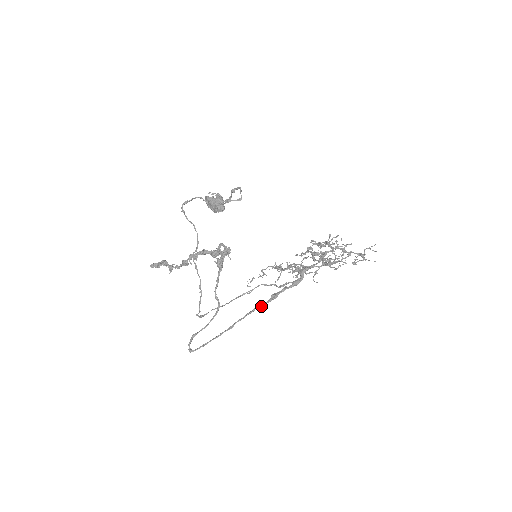
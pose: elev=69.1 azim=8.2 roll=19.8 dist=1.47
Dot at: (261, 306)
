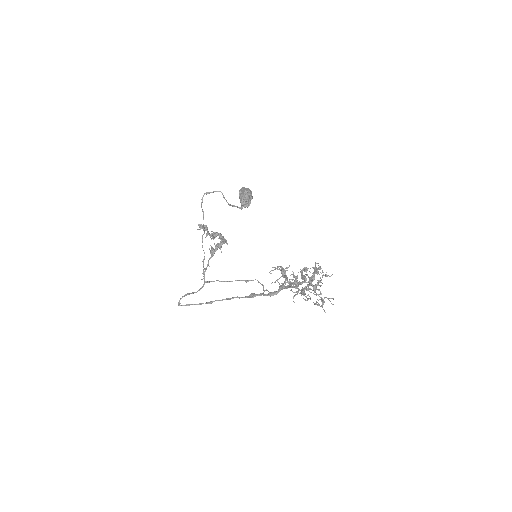
Dot at: (239, 298)
